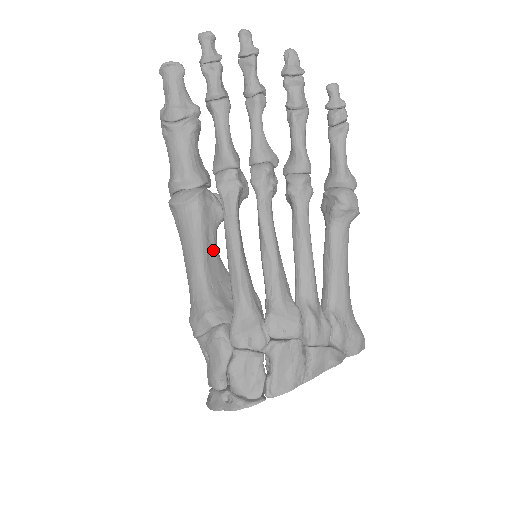
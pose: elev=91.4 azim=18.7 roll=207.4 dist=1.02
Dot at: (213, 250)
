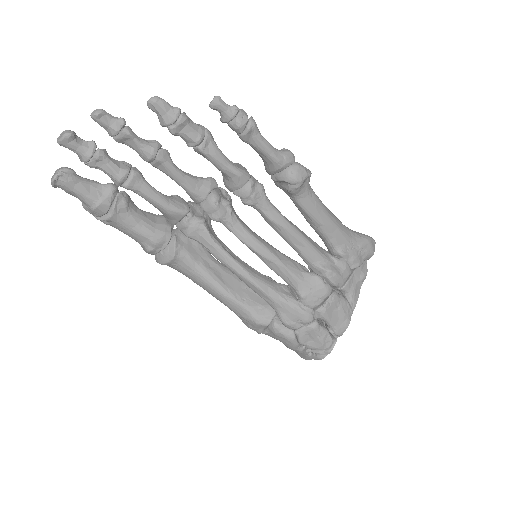
Dot at: (220, 271)
